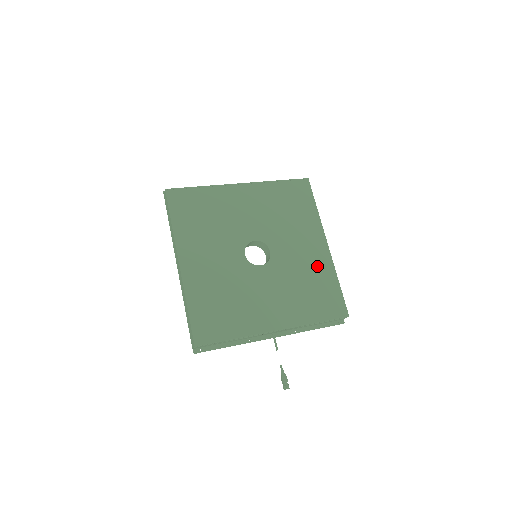
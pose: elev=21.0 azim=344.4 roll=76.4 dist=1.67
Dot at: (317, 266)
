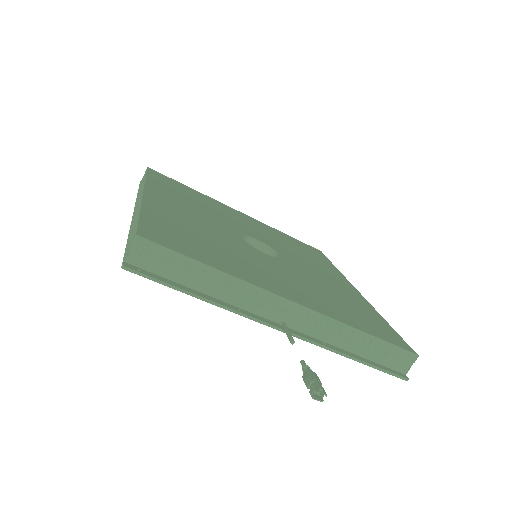
Dot at: (349, 296)
